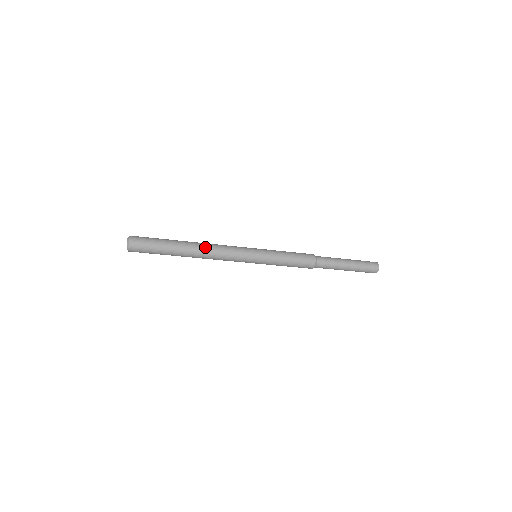
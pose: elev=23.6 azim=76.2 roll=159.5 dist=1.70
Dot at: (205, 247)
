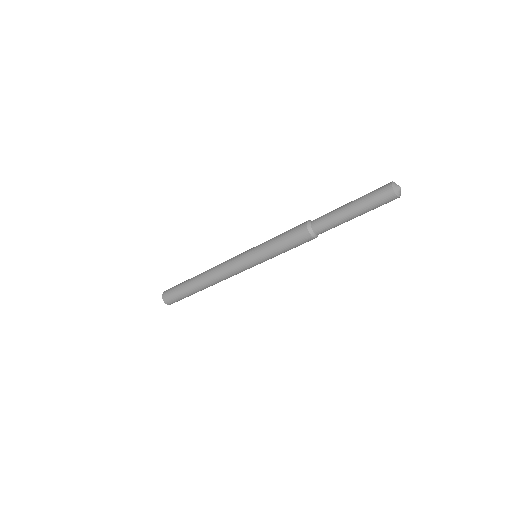
Dot at: (210, 279)
